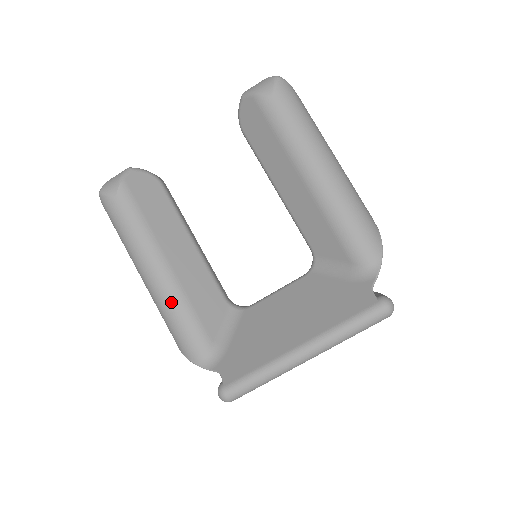
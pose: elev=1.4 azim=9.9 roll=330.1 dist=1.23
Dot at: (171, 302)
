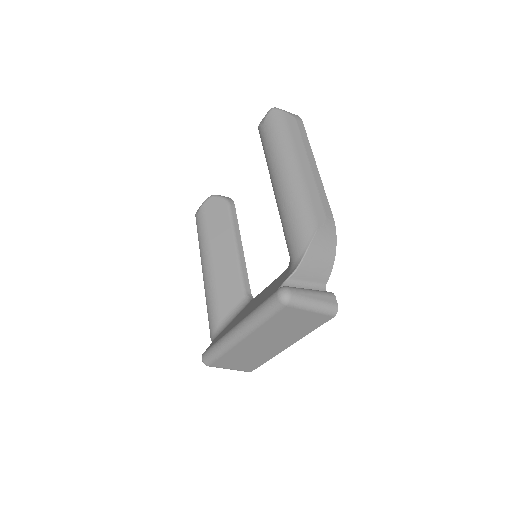
Dot at: (206, 289)
